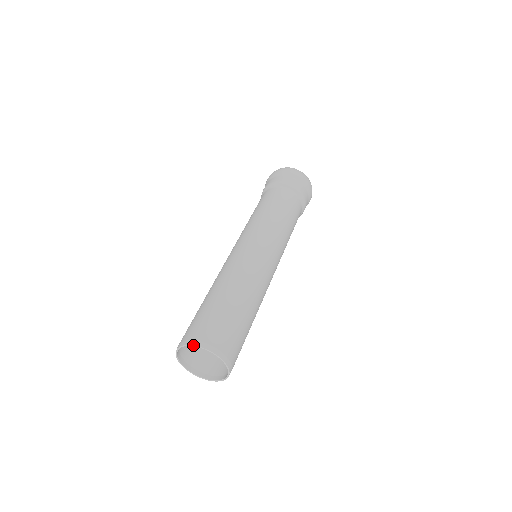
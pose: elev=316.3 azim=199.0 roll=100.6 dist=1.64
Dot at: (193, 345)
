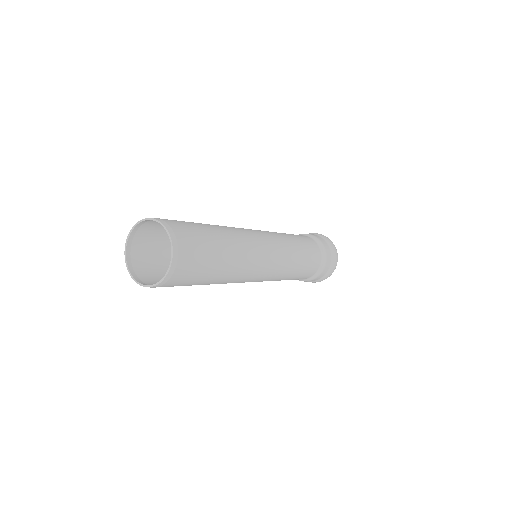
Dot at: (164, 225)
